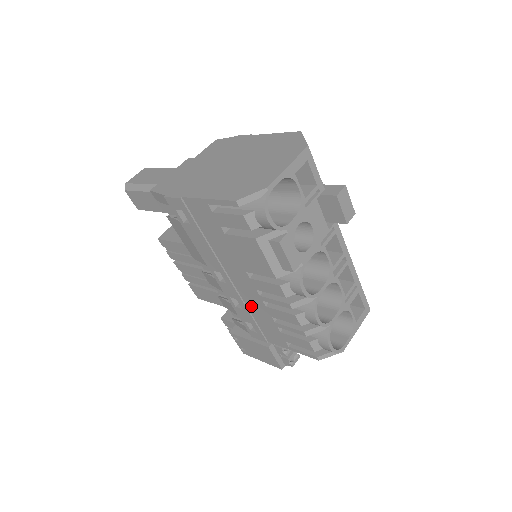
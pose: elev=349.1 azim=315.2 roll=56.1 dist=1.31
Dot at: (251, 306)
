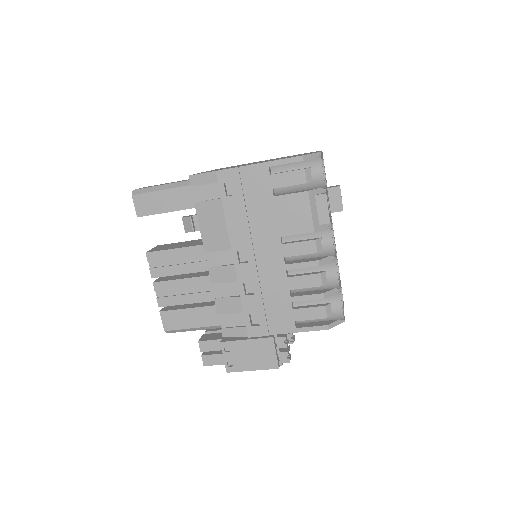
Dot at: (267, 286)
